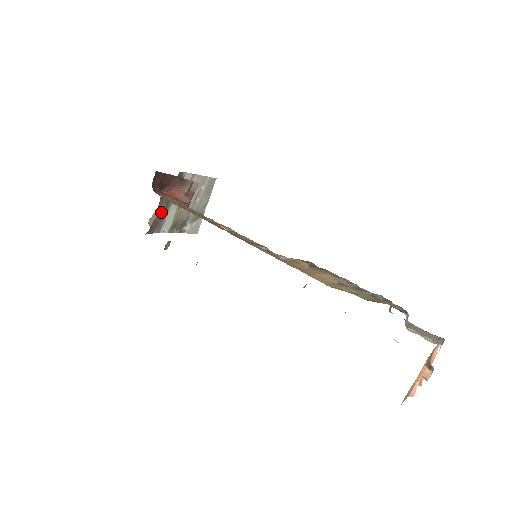
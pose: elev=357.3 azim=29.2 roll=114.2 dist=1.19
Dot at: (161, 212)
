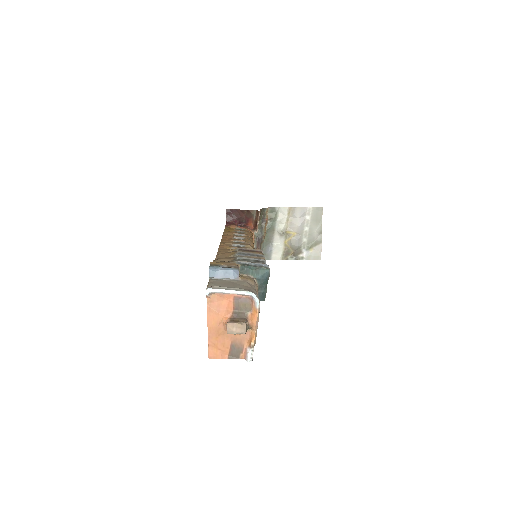
Dot at: (258, 241)
